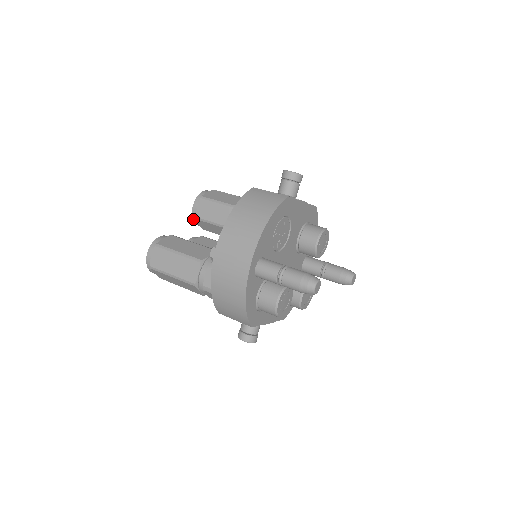
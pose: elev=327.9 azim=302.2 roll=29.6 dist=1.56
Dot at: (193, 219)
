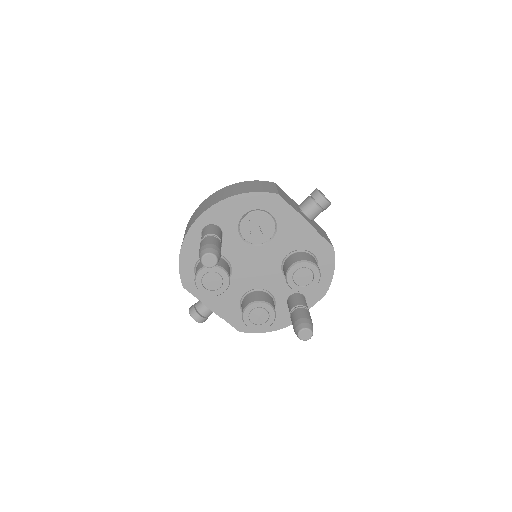
Dot at: occluded
